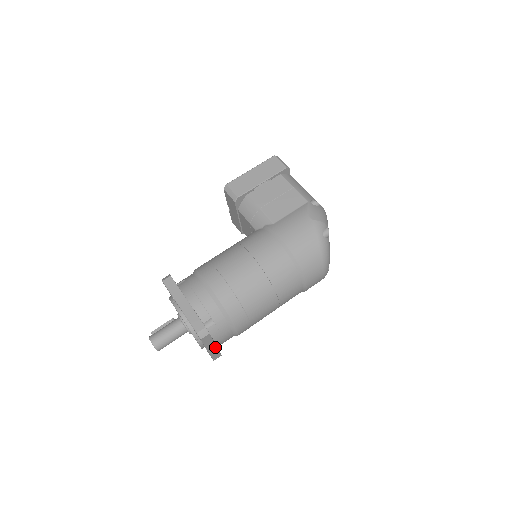
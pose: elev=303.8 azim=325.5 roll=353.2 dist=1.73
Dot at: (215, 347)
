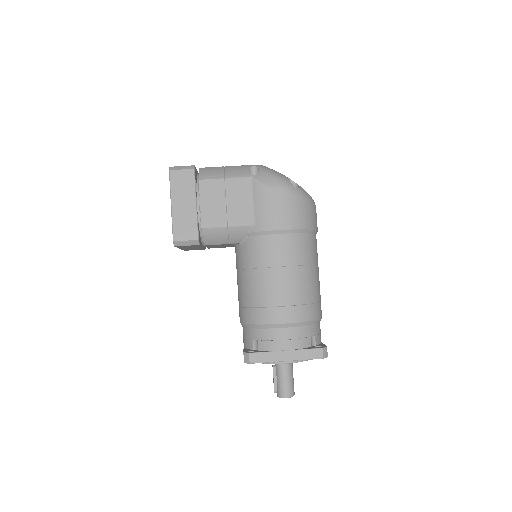
Dot at: occluded
